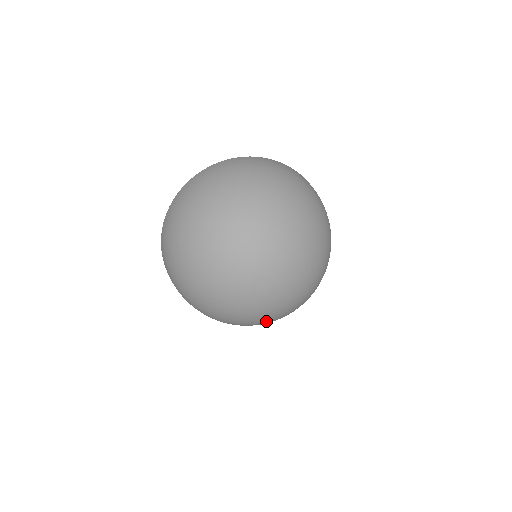
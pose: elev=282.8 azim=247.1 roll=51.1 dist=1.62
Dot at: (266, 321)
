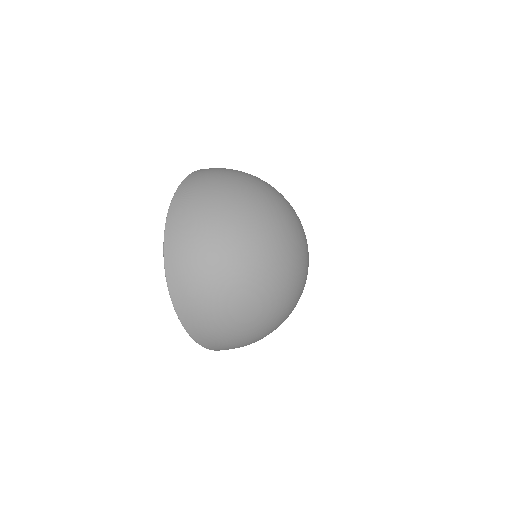
Dot at: occluded
